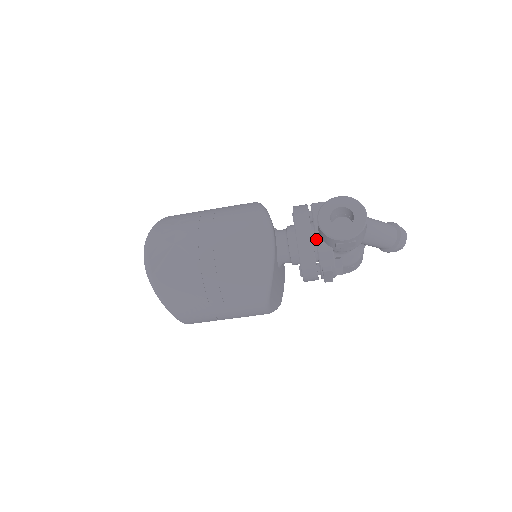
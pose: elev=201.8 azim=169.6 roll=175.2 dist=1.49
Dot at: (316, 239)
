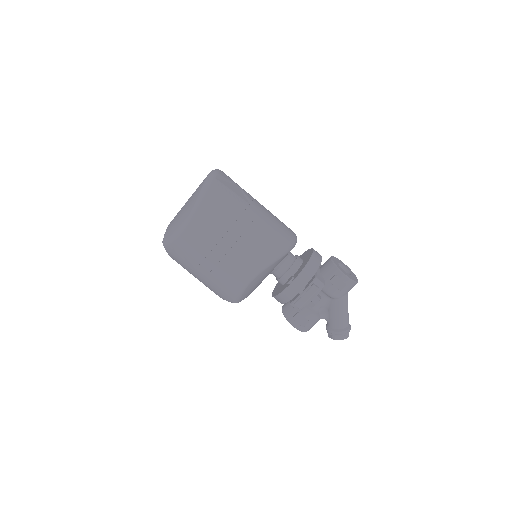
Dot at: occluded
